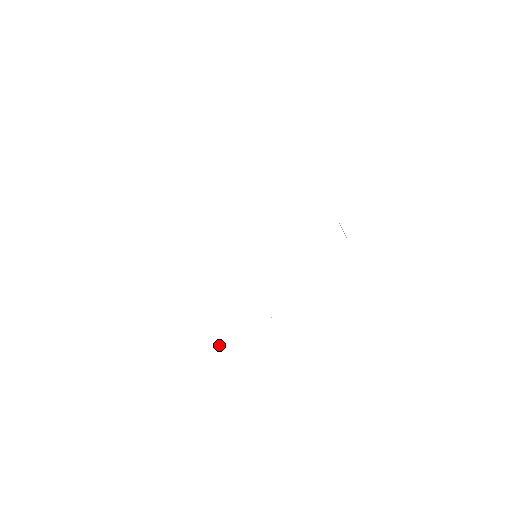
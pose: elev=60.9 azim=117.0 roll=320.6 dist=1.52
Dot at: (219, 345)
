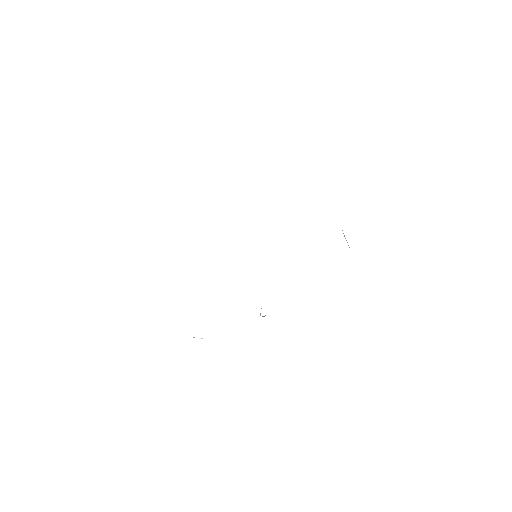
Dot at: (201, 338)
